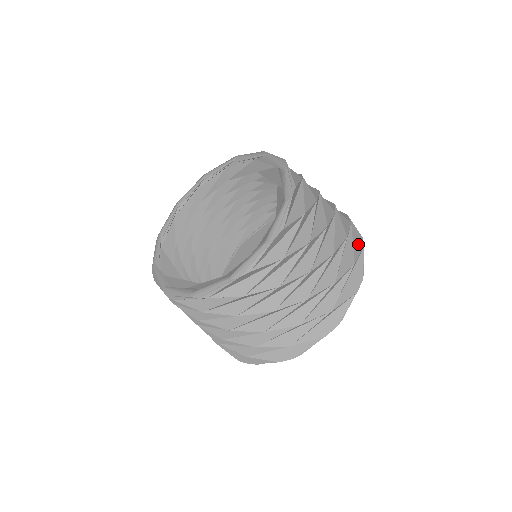
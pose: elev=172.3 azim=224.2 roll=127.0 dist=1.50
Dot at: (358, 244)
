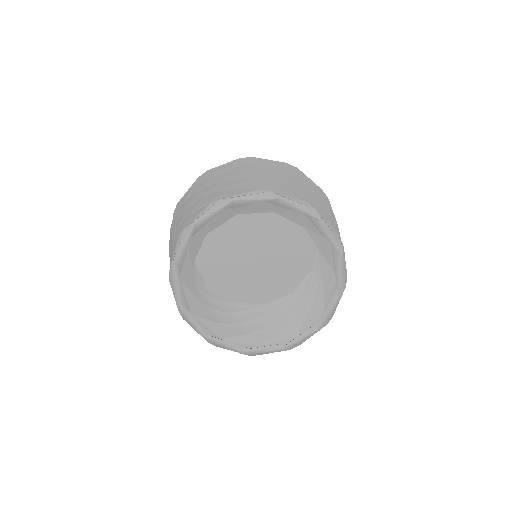
Dot at: occluded
